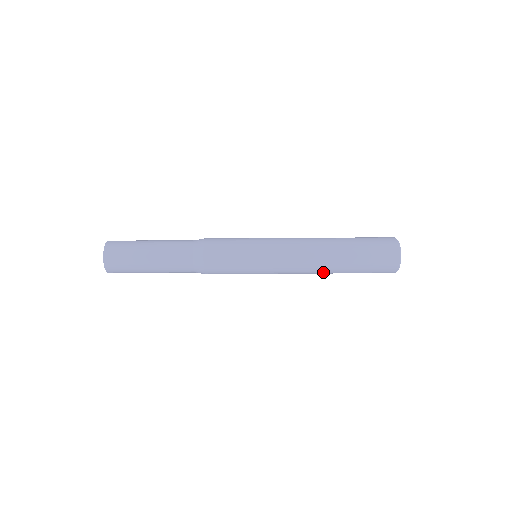
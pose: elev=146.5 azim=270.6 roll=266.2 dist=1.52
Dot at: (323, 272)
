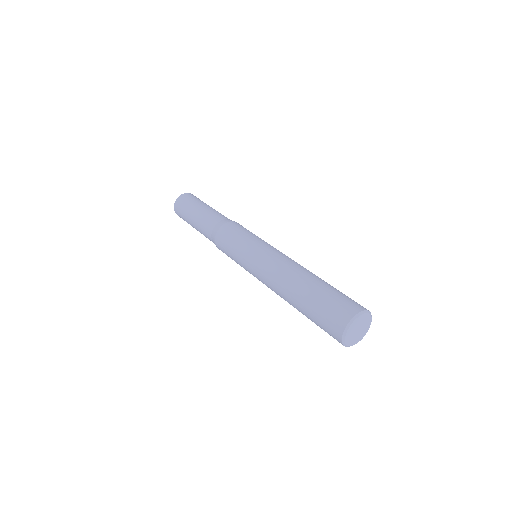
Dot at: (284, 293)
